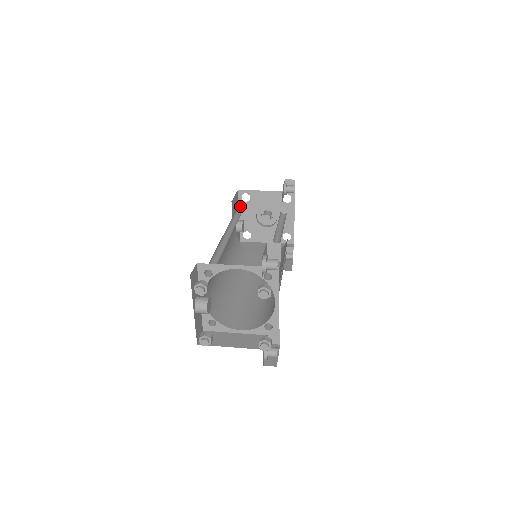
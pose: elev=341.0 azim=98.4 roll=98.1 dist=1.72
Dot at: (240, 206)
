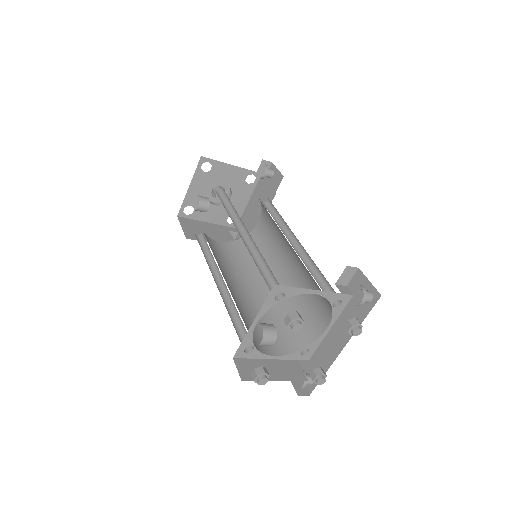
Dot at: (195, 175)
